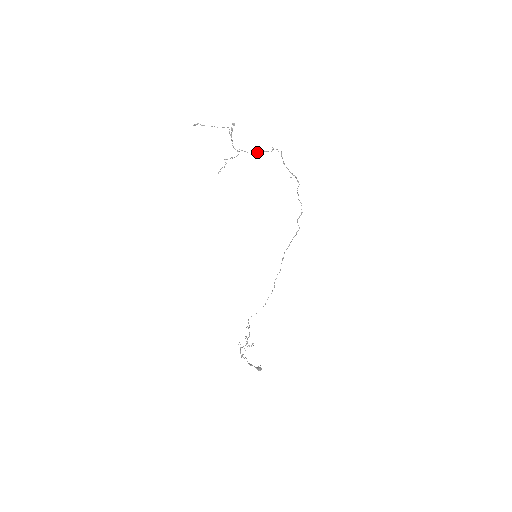
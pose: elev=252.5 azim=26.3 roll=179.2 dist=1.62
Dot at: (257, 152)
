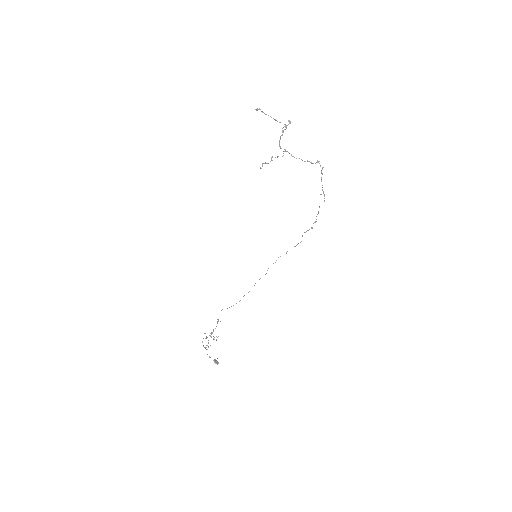
Dot at: occluded
